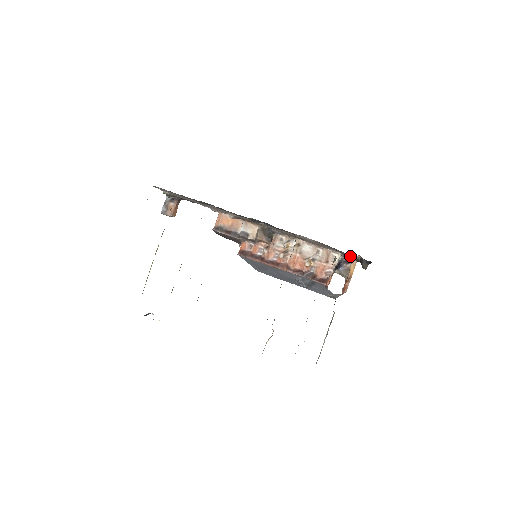
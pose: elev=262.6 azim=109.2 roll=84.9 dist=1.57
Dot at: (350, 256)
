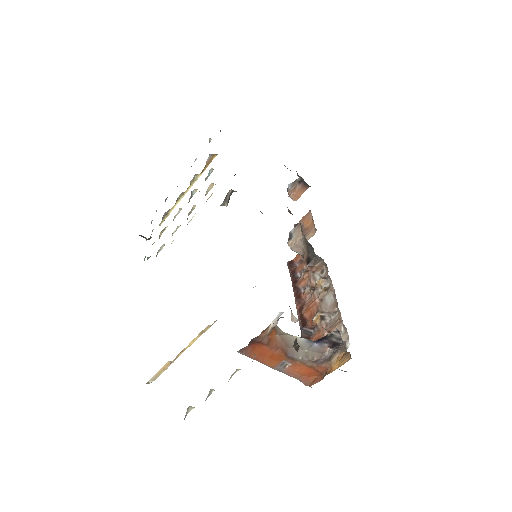
Dot at: (293, 315)
